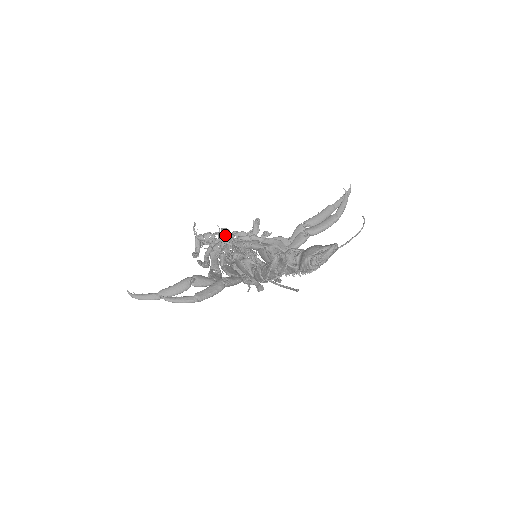
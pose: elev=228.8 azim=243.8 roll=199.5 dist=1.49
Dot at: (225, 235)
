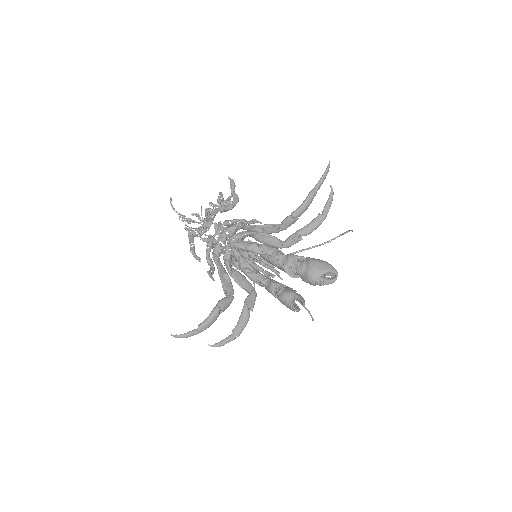
Dot at: occluded
